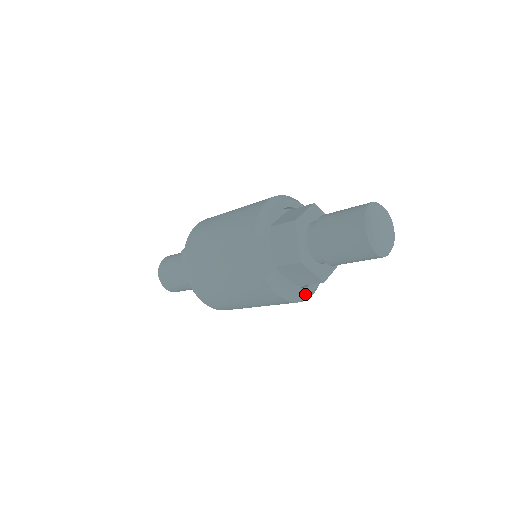
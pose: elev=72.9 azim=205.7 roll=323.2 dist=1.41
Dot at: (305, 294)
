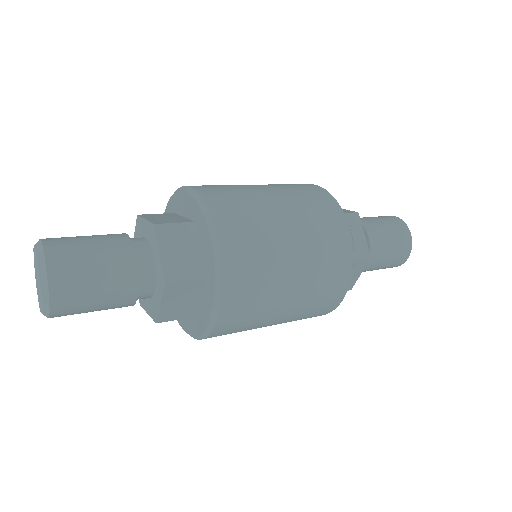
Dot at: occluded
